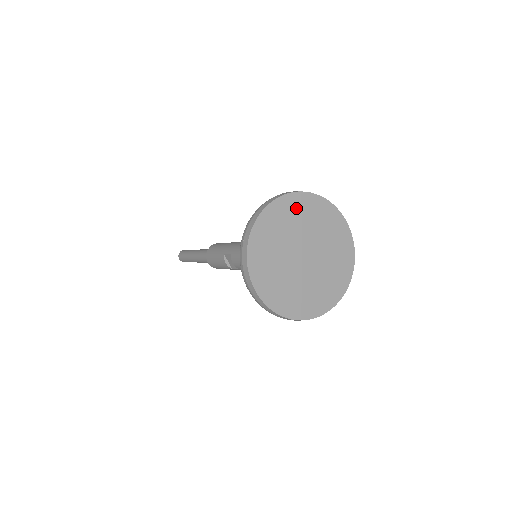
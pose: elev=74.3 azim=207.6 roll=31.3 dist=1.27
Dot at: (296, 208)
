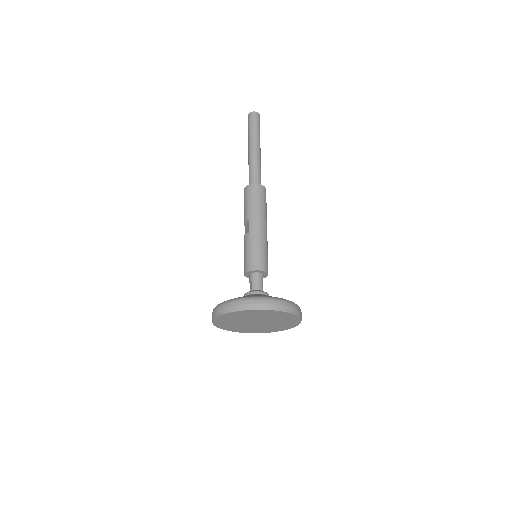
Dot at: (279, 315)
